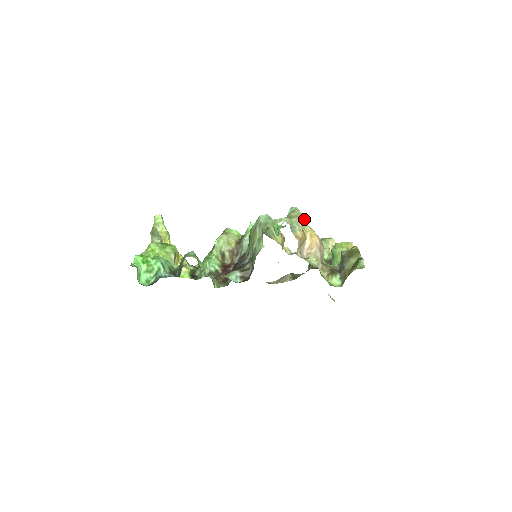
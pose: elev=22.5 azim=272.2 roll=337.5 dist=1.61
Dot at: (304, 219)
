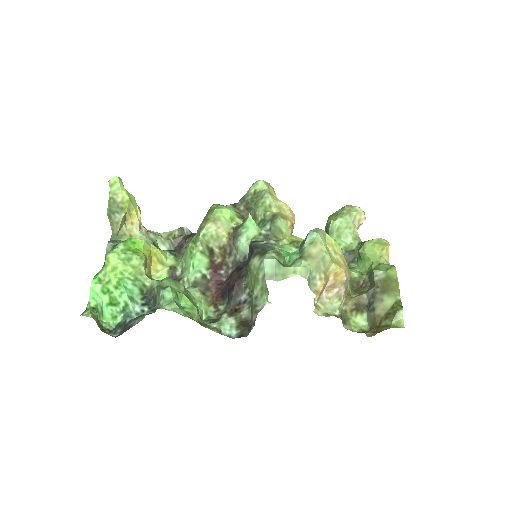
Dot at: (328, 257)
